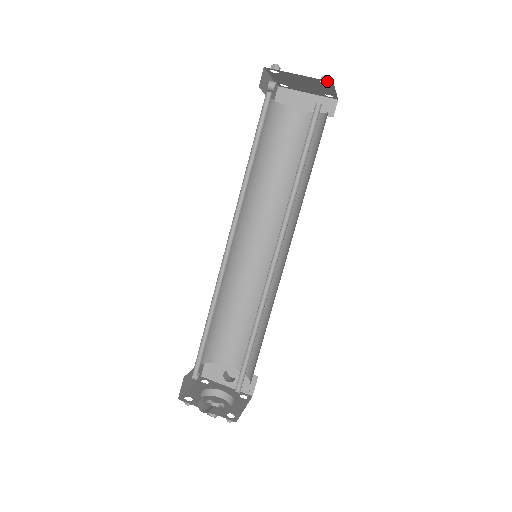
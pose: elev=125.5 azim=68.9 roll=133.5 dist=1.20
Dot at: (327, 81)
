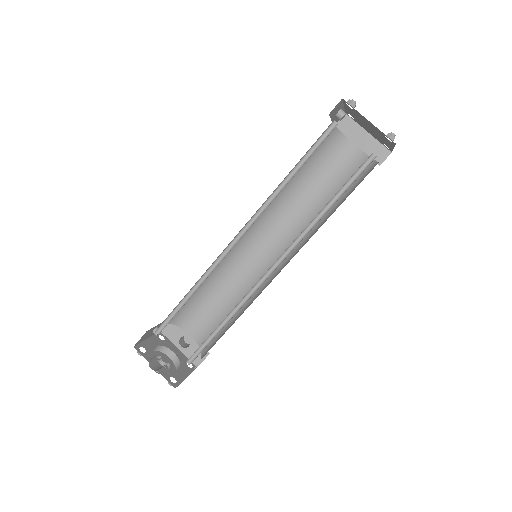
Dot at: (391, 140)
